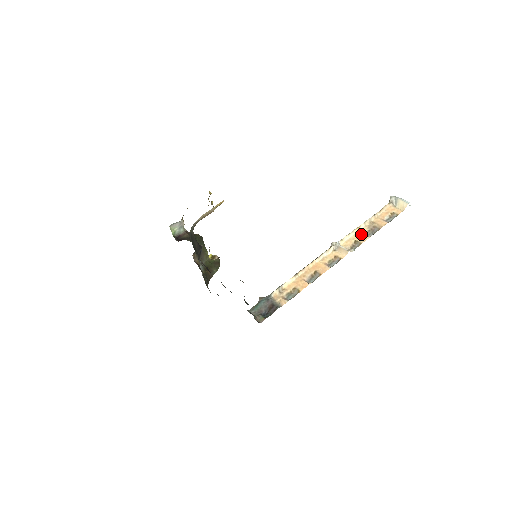
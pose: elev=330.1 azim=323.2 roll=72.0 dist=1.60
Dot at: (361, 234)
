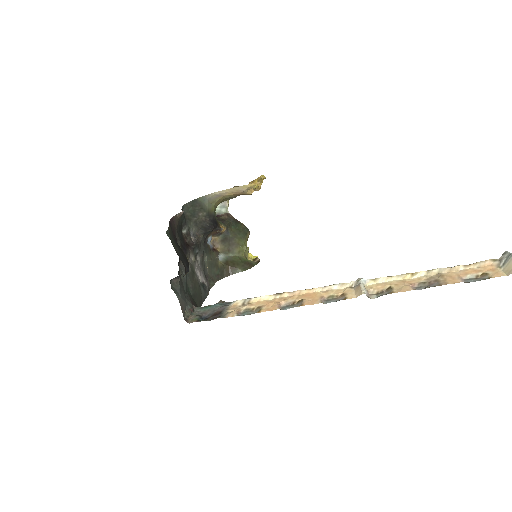
Dot at: (407, 282)
